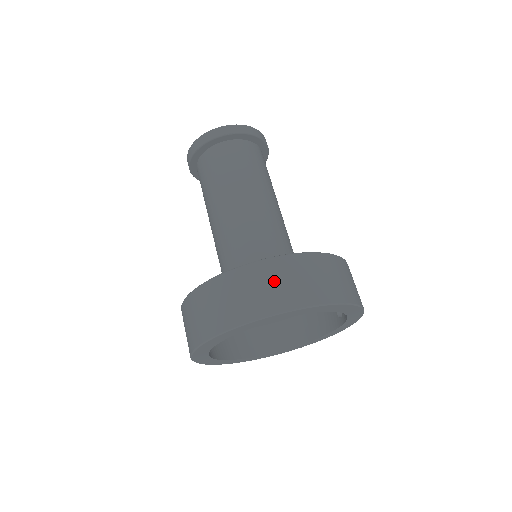
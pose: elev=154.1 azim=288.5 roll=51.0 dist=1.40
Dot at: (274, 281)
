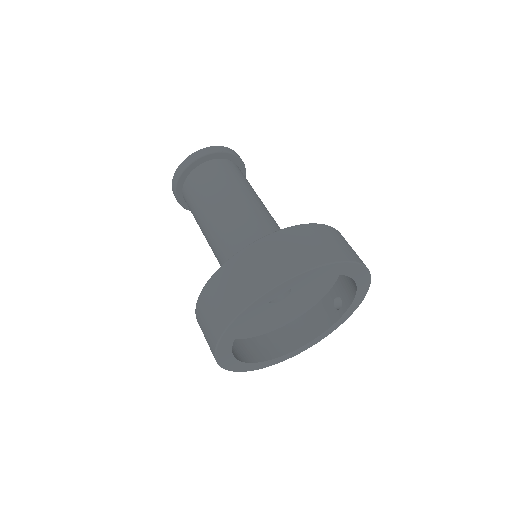
Dot at: (311, 241)
